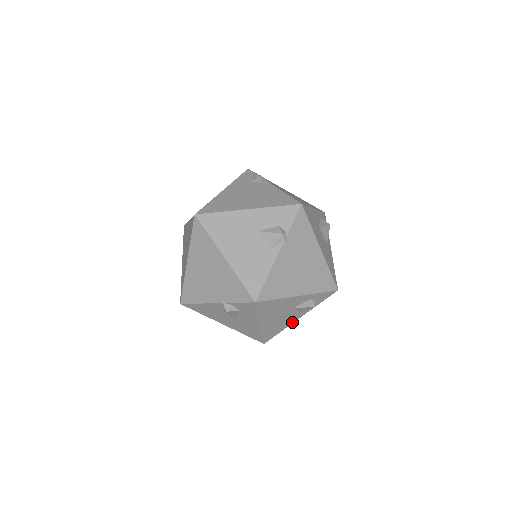
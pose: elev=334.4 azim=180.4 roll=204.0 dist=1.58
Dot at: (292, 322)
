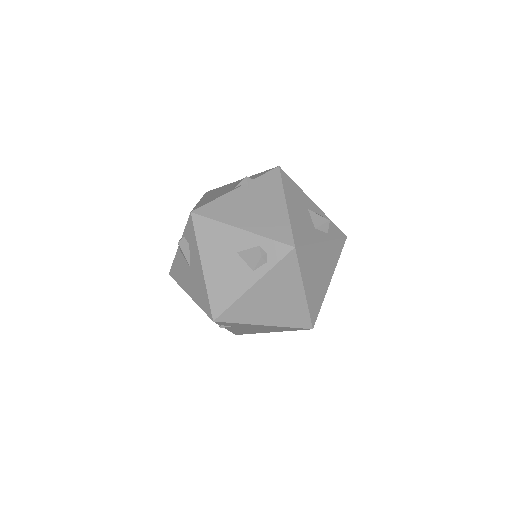
Dot at: (244, 290)
